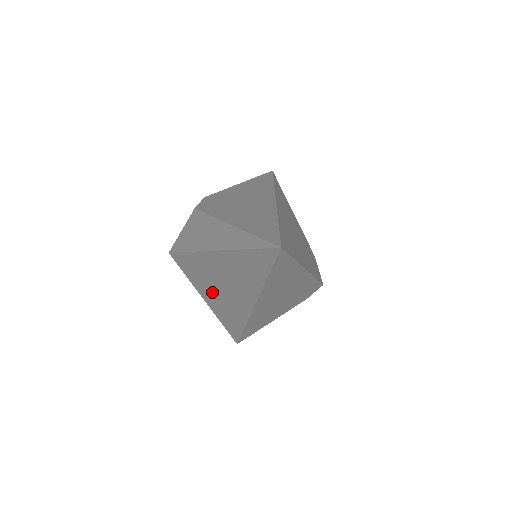
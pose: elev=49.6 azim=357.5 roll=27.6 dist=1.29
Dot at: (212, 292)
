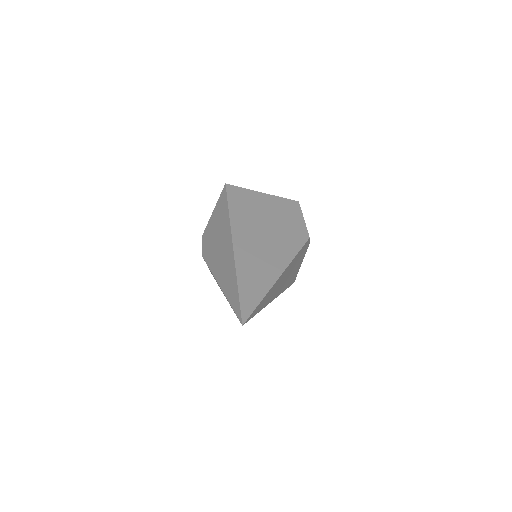
Dot at: occluded
